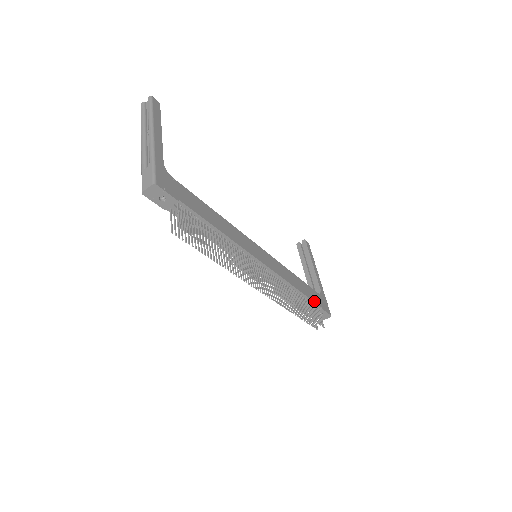
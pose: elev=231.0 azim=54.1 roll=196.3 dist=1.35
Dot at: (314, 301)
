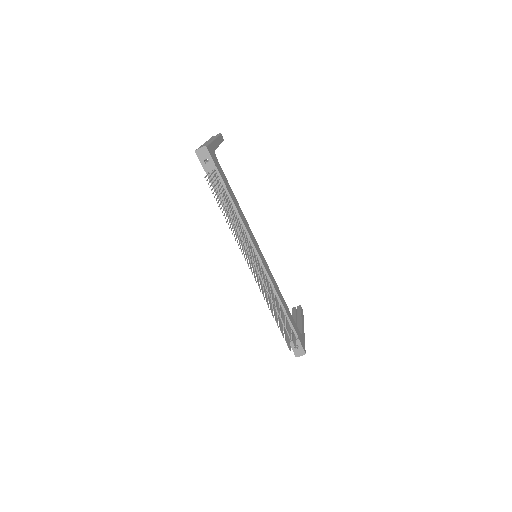
Dot at: (293, 326)
